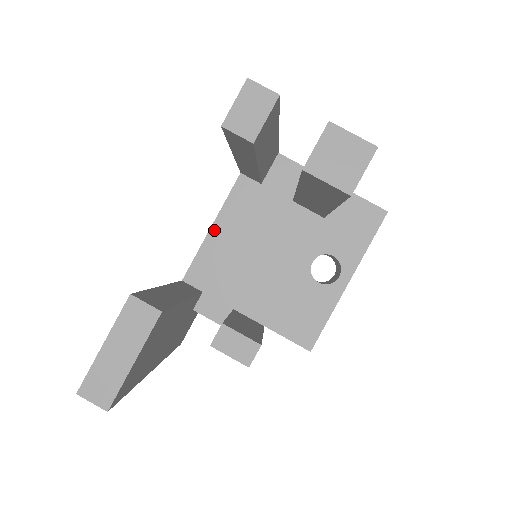
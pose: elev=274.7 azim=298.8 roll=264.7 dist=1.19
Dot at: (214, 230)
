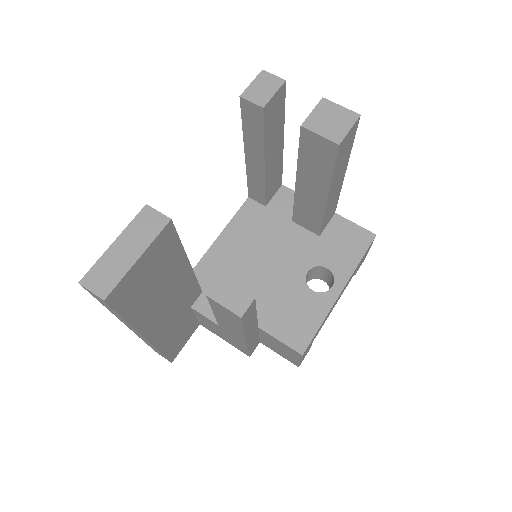
Dot at: (220, 240)
